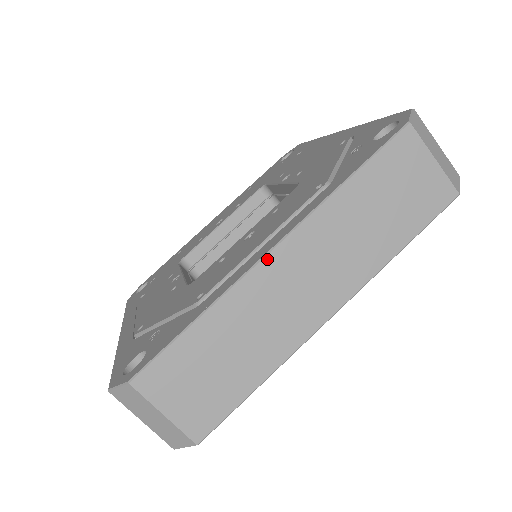
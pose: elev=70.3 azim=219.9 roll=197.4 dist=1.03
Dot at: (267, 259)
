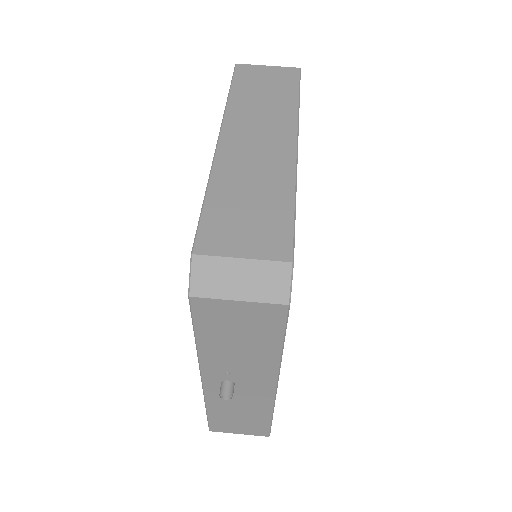
Dot at: (220, 144)
